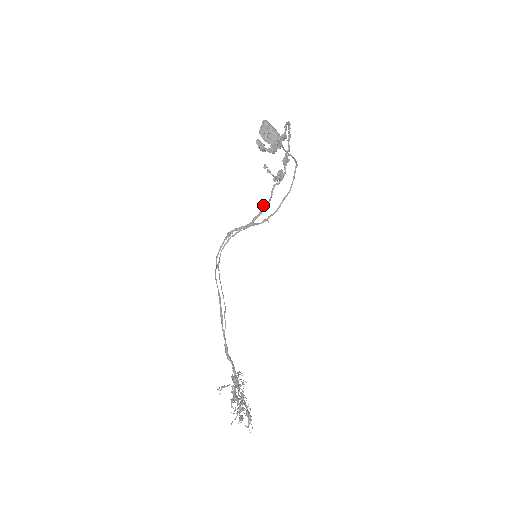
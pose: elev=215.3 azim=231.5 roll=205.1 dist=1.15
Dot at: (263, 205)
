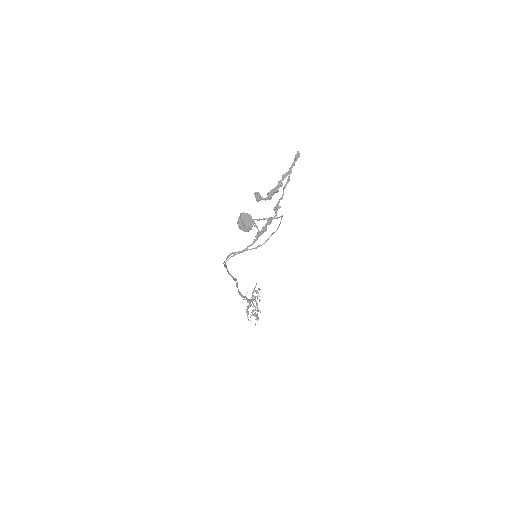
Dot at: (255, 239)
